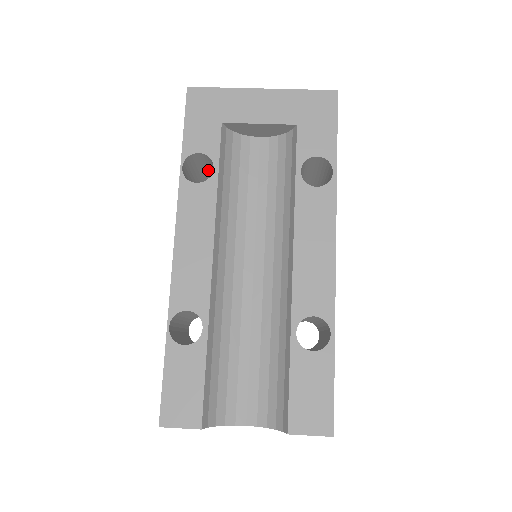
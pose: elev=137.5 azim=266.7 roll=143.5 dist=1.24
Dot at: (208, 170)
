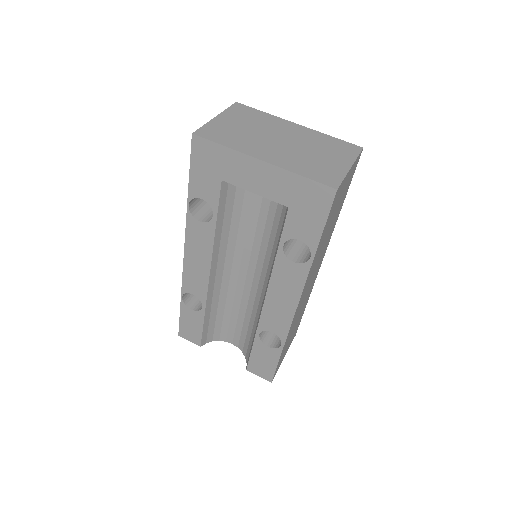
Dot at: occluded
